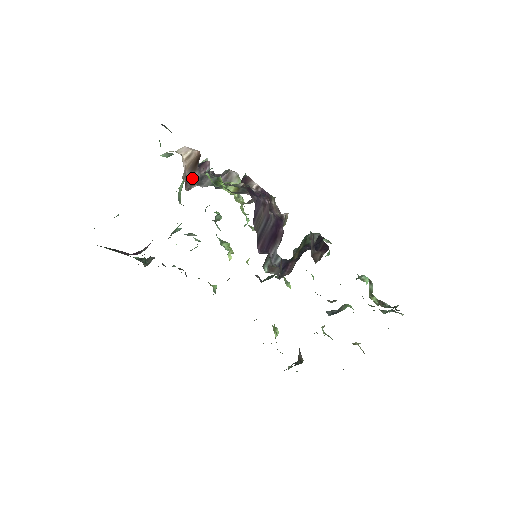
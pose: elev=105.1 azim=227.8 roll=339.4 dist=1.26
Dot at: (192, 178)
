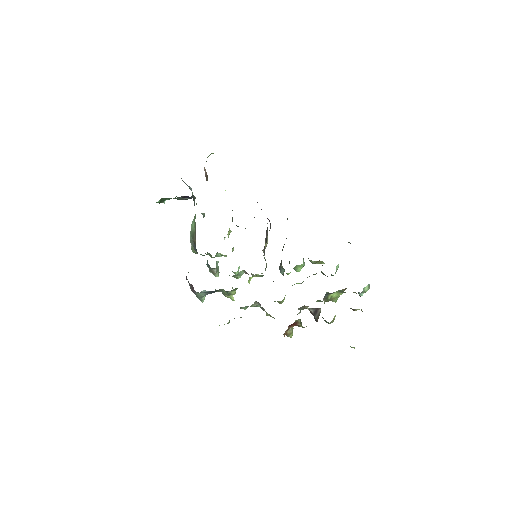
Dot at: occluded
